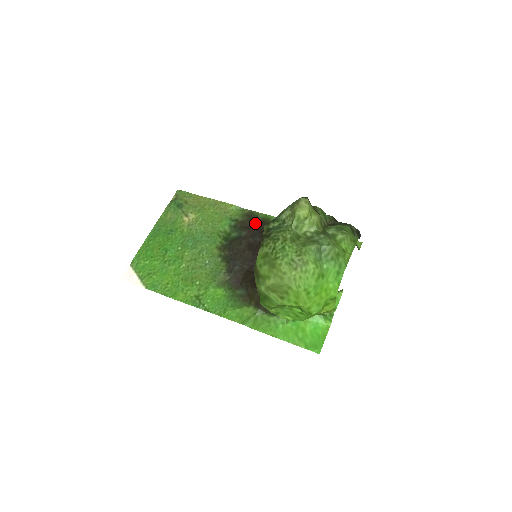
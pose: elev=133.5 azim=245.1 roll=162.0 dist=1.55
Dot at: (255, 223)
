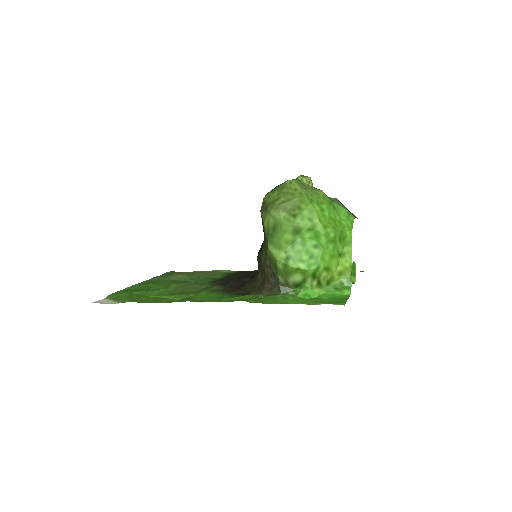
Dot at: (249, 271)
